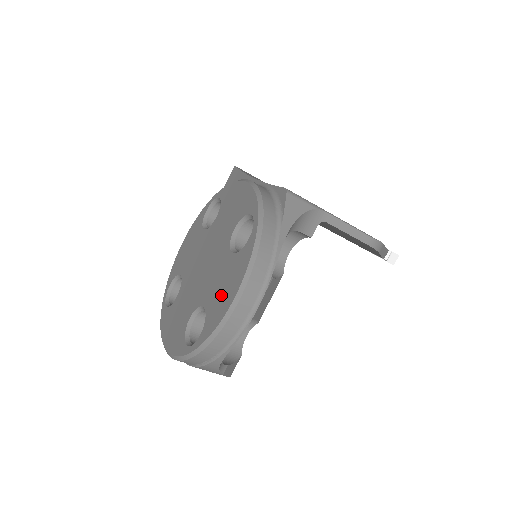
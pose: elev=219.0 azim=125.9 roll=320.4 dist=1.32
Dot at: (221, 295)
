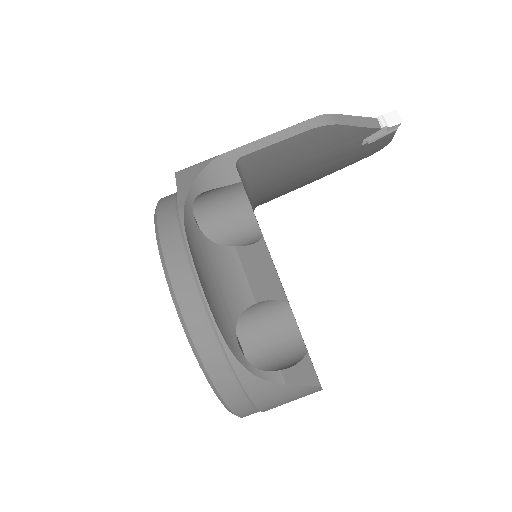
Dot at: occluded
